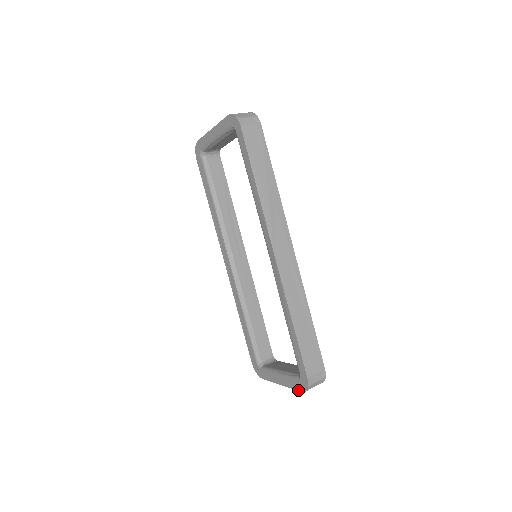
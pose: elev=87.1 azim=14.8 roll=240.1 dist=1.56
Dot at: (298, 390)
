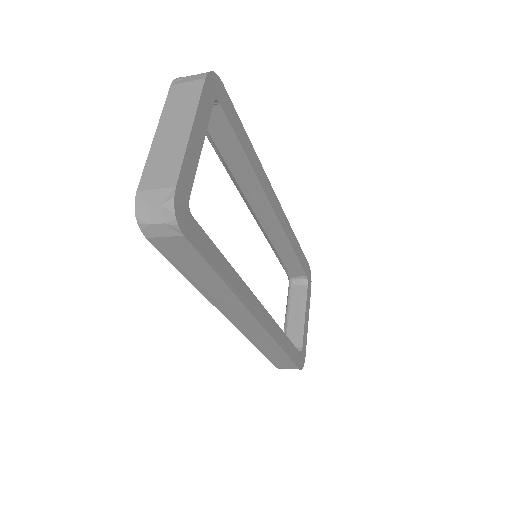
Dot at: occluded
